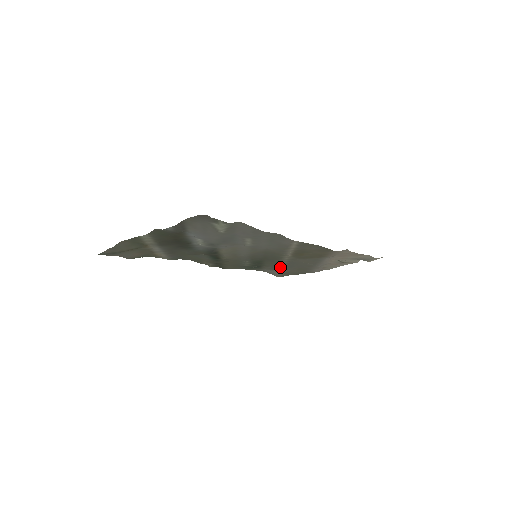
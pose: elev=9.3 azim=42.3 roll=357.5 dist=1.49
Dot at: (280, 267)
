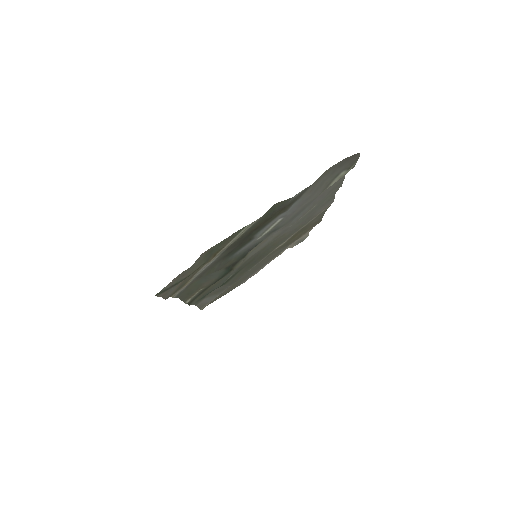
Dot at: occluded
